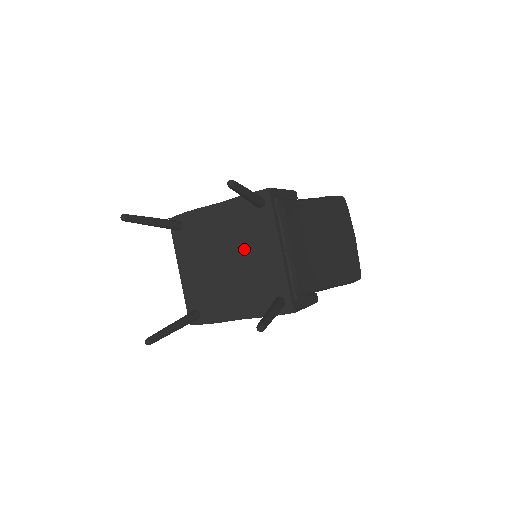
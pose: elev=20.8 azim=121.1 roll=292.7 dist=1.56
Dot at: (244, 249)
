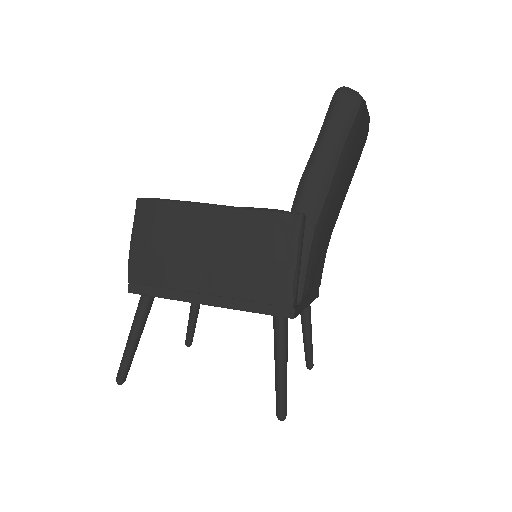
Dot at: occluded
